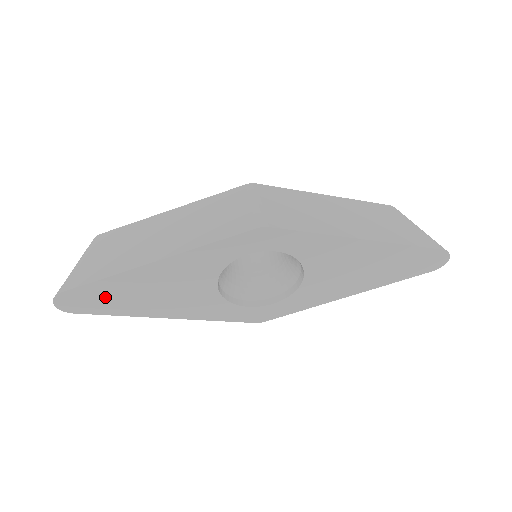
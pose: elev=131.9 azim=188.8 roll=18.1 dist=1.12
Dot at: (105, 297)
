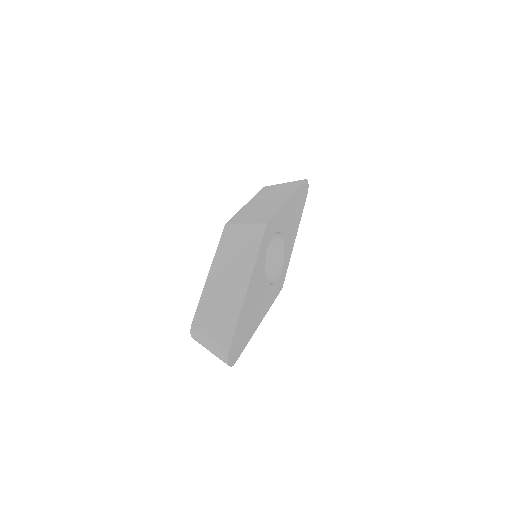
Dot at: (241, 335)
